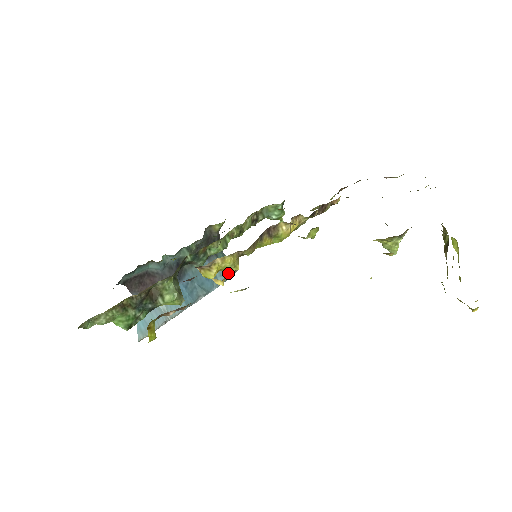
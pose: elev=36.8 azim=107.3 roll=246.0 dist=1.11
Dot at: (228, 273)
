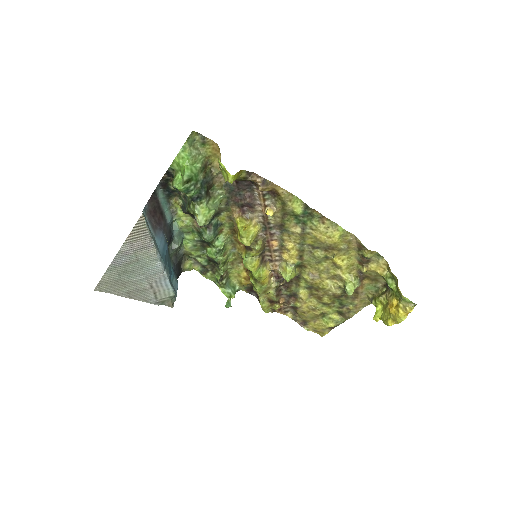
Dot at: (175, 294)
